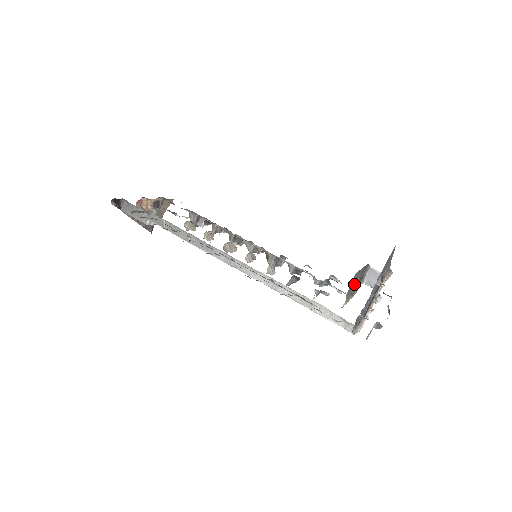
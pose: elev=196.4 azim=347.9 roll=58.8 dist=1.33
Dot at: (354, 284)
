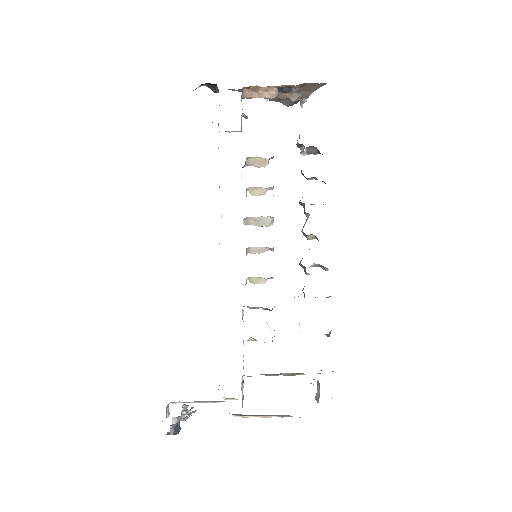
Dot at: occluded
